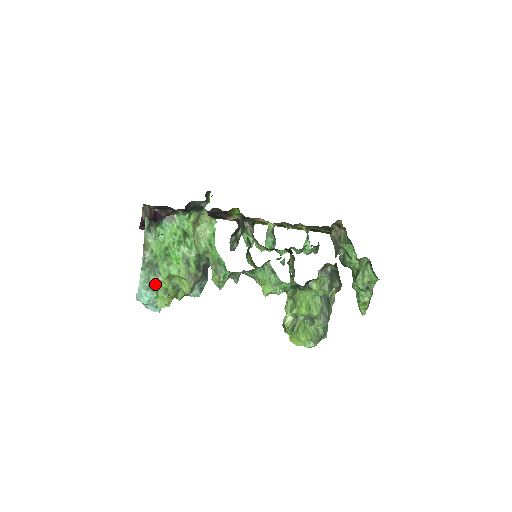
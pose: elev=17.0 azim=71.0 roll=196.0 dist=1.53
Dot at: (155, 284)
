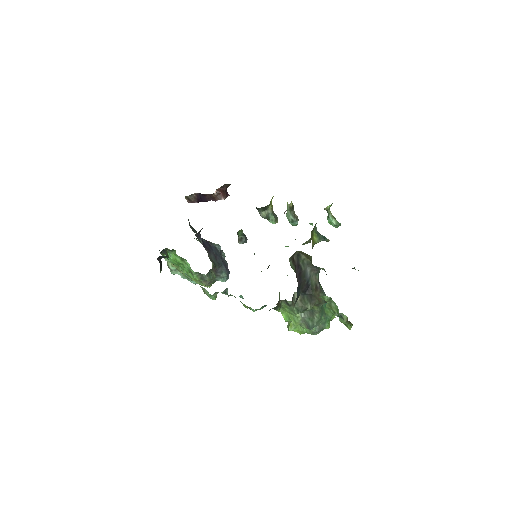
Dot at: occluded
